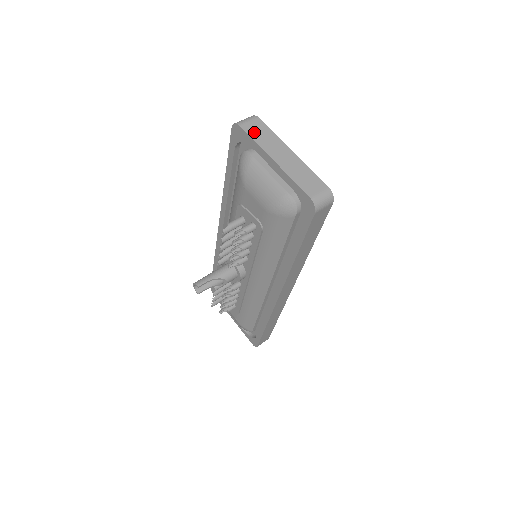
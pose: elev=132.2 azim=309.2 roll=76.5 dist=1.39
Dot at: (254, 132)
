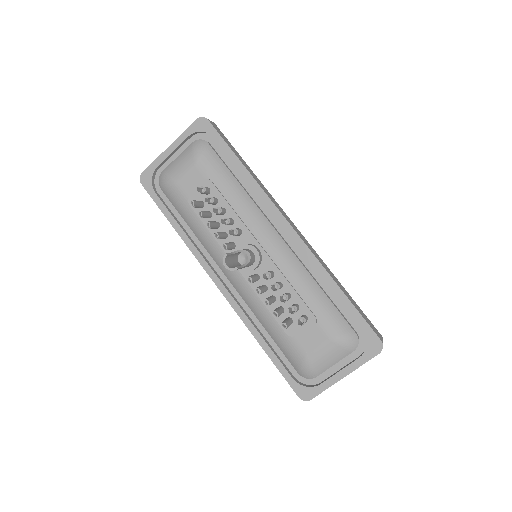
Dot at: (152, 166)
